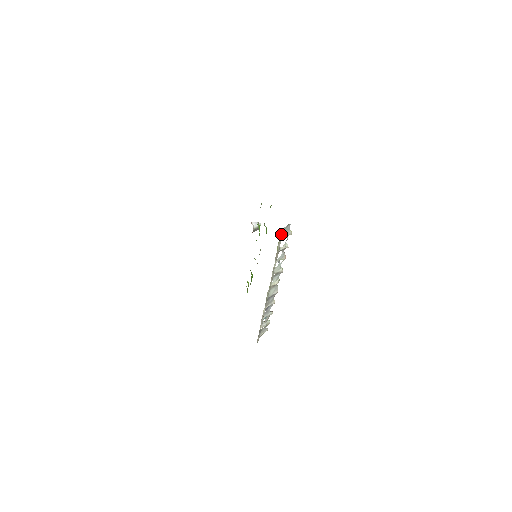
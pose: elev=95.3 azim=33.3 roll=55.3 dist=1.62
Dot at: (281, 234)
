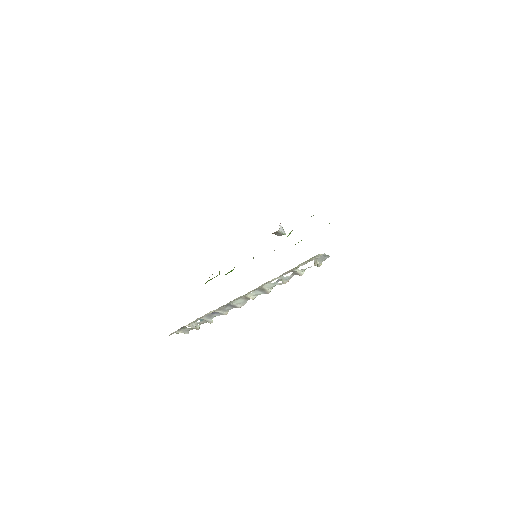
Dot at: (316, 256)
